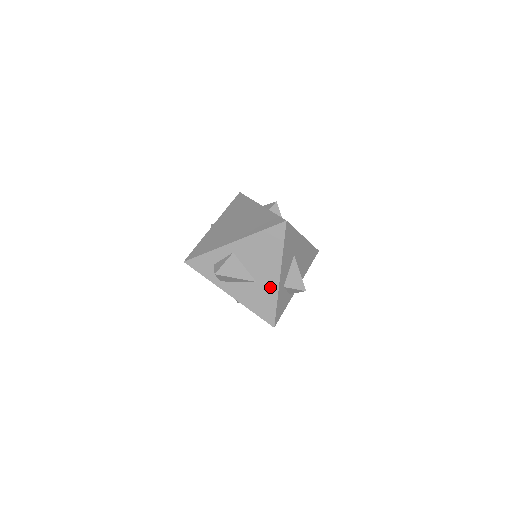
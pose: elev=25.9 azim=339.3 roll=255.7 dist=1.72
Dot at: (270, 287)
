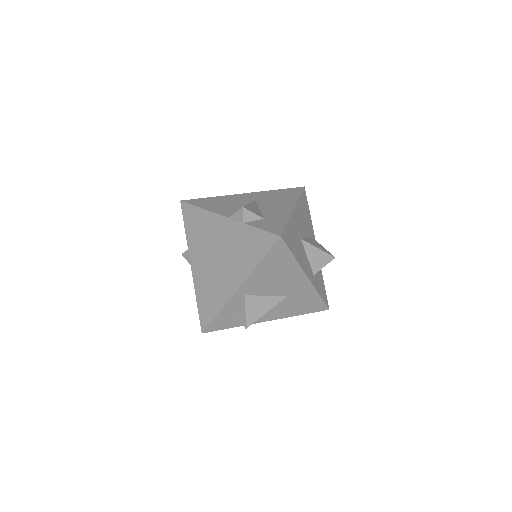
Dot at: (304, 290)
